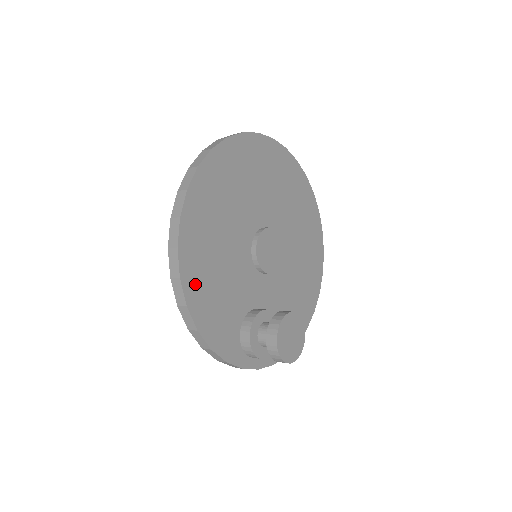
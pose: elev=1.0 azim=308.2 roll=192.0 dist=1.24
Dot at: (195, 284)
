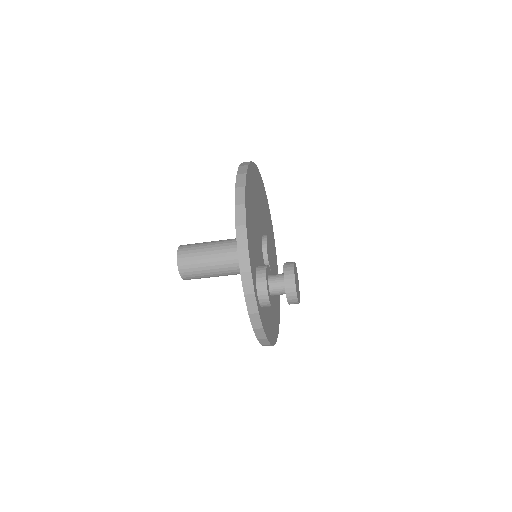
Dot at: (248, 202)
